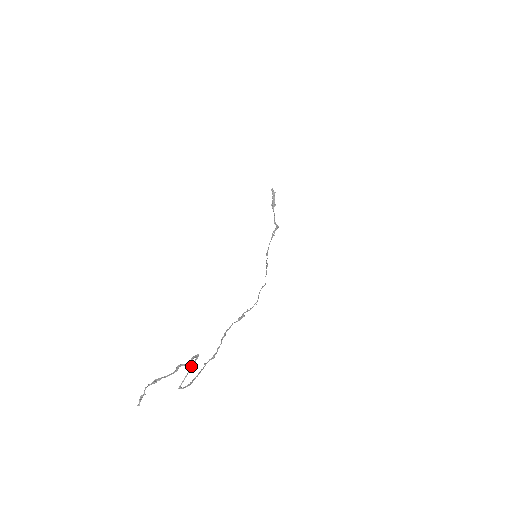
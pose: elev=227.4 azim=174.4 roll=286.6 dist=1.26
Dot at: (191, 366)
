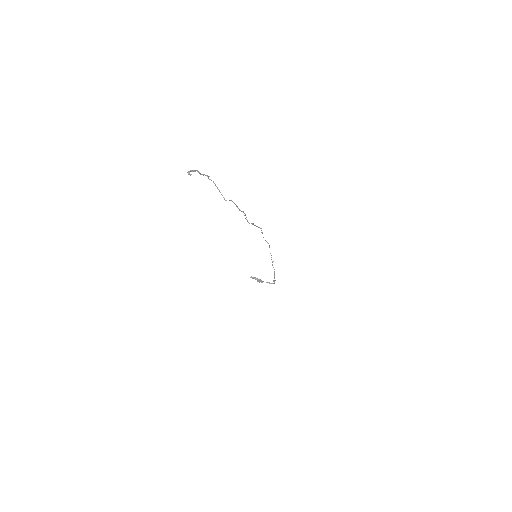
Dot at: (217, 188)
